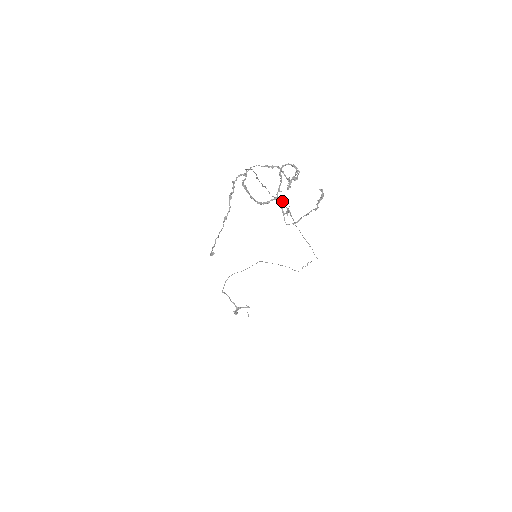
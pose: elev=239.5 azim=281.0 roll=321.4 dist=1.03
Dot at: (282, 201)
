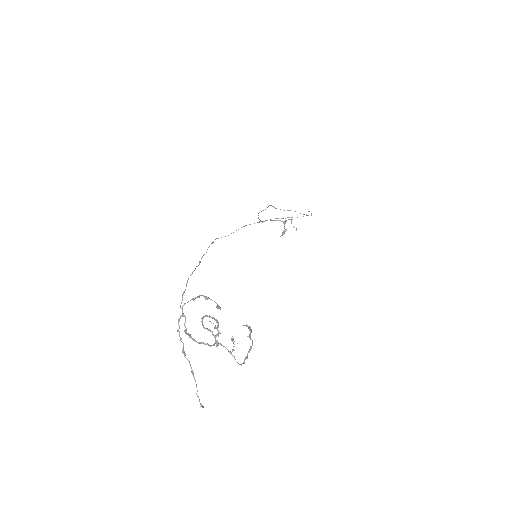
Dot at: occluded
